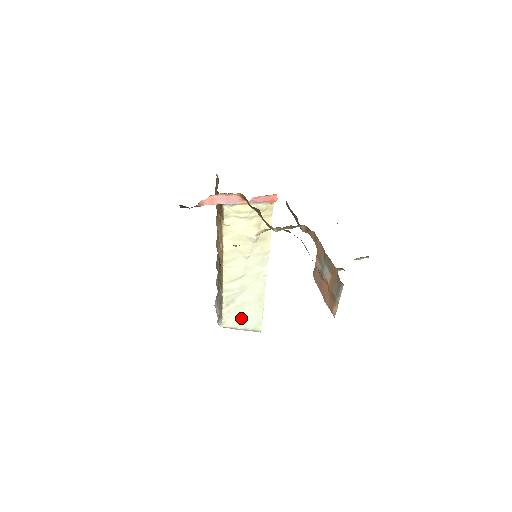
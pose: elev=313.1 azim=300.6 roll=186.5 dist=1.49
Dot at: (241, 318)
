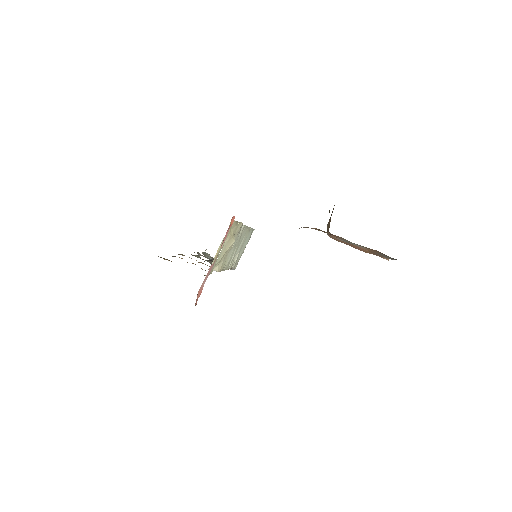
Dot at: (242, 249)
